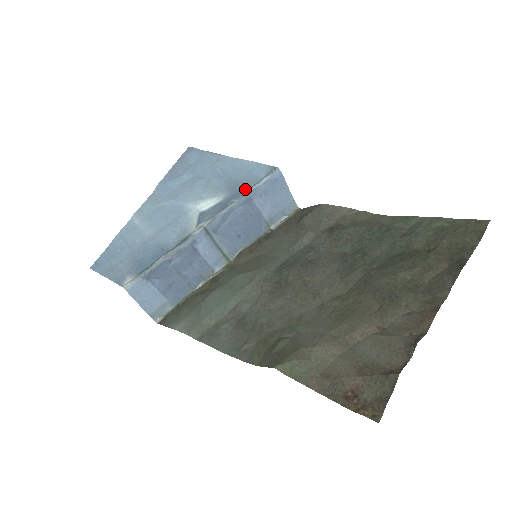
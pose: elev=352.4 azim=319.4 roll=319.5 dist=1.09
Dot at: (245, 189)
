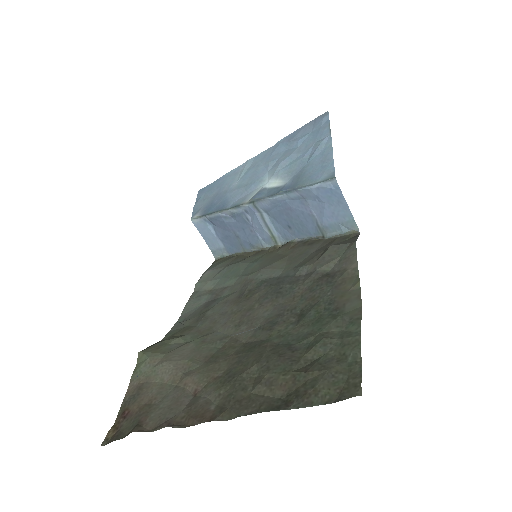
Dot at: (299, 185)
